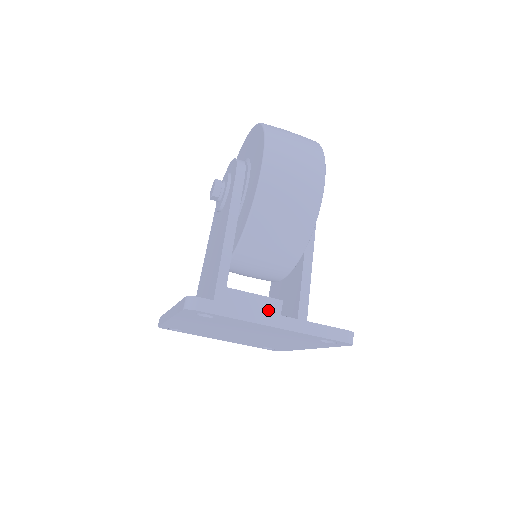
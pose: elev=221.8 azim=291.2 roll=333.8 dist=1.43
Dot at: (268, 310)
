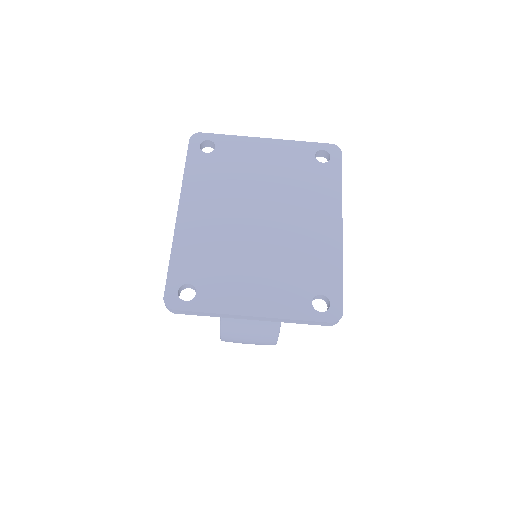
Dot at: occluded
